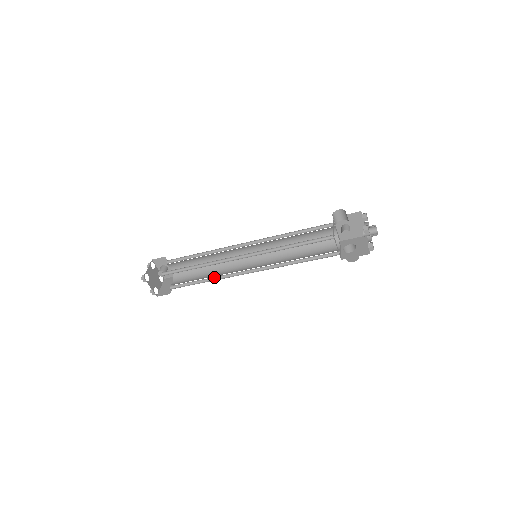
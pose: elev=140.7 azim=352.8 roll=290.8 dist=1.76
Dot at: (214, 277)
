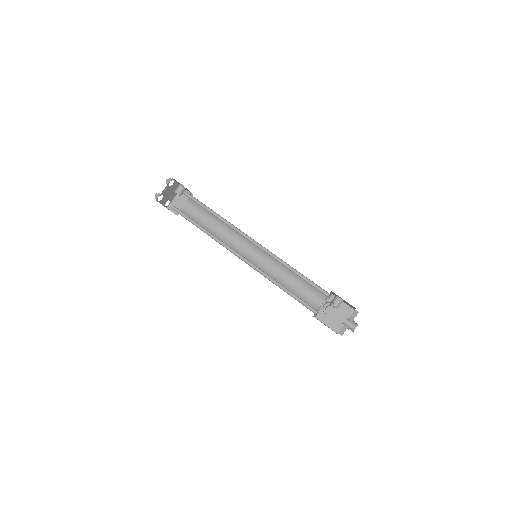
Dot at: (217, 237)
